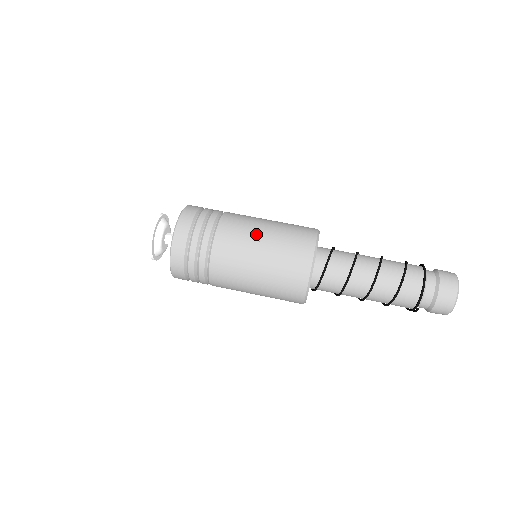
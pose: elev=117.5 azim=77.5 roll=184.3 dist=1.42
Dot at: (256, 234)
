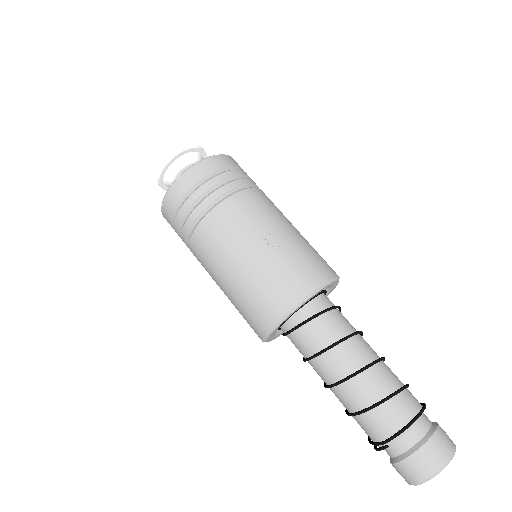
Dot at: (280, 223)
